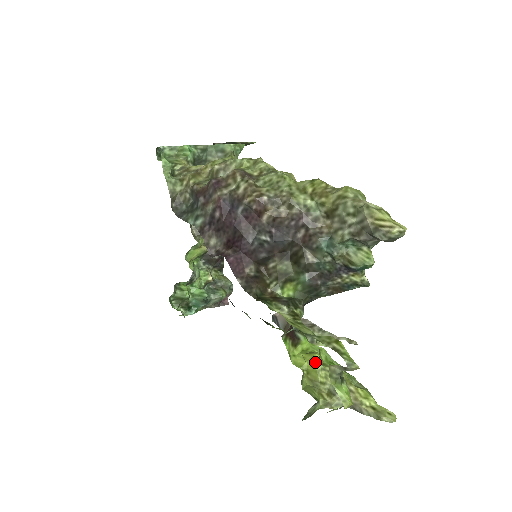
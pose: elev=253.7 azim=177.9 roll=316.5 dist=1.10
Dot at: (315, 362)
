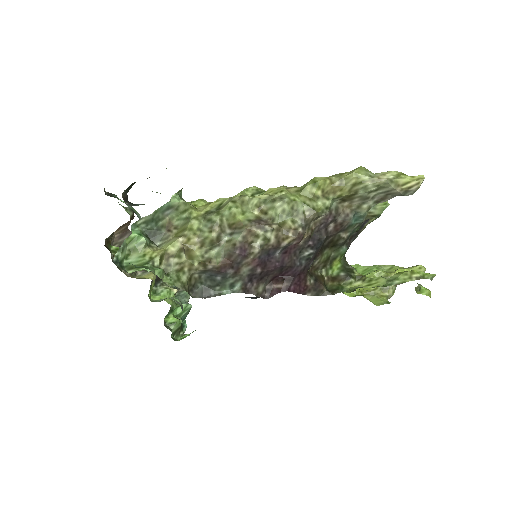
Dot at: occluded
